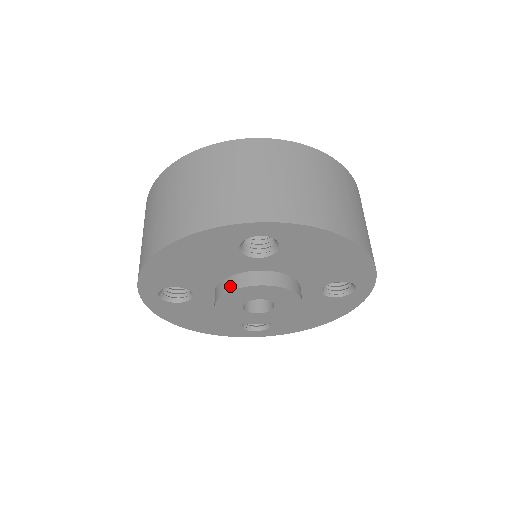
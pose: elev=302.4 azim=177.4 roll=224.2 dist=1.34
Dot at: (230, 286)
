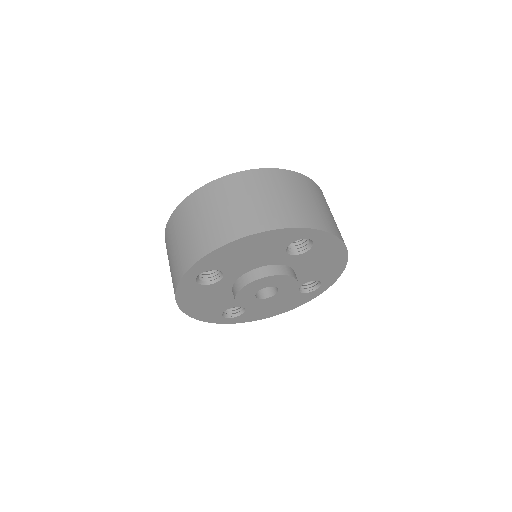
Dot at: (263, 274)
